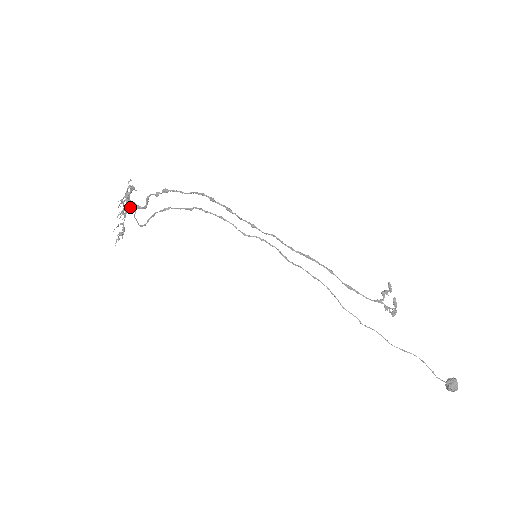
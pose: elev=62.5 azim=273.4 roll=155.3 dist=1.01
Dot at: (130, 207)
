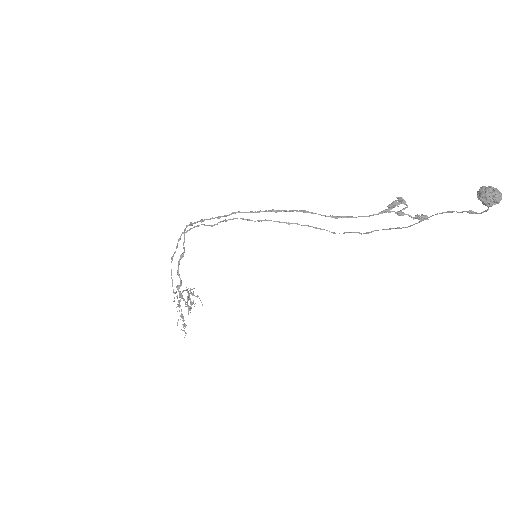
Dot at: (181, 297)
